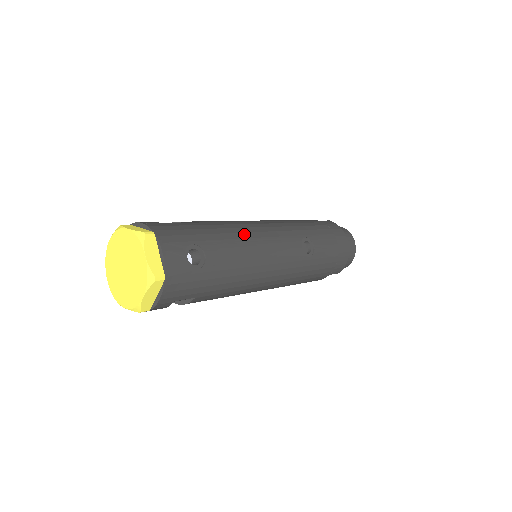
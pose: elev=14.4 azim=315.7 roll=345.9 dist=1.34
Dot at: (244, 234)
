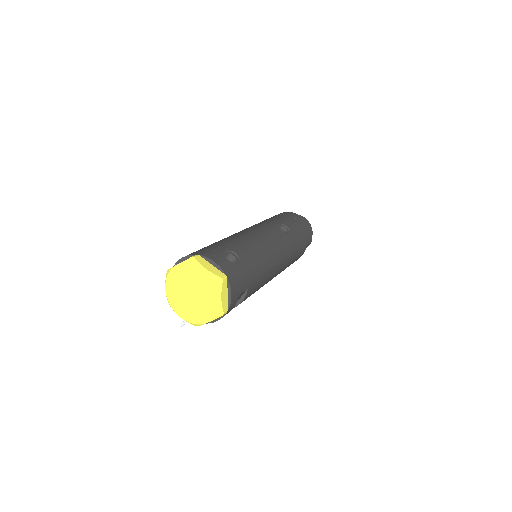
Dot at: (245, 236)
